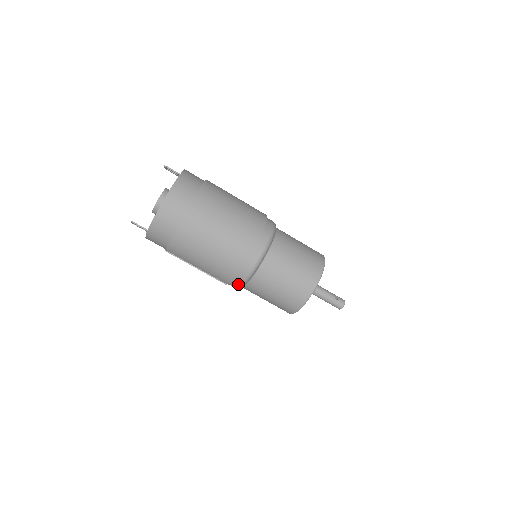
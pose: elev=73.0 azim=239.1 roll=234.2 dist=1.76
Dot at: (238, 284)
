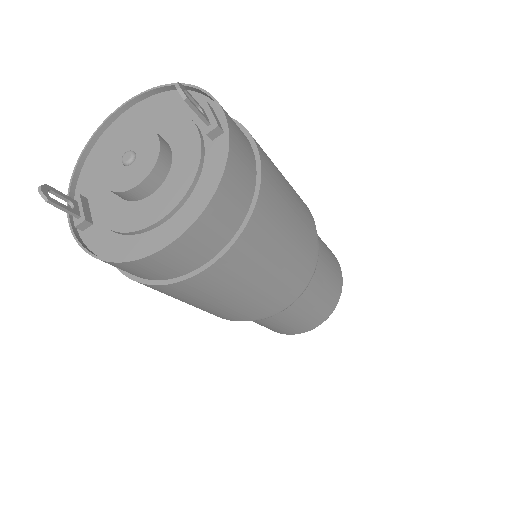
Dot at: occluded
